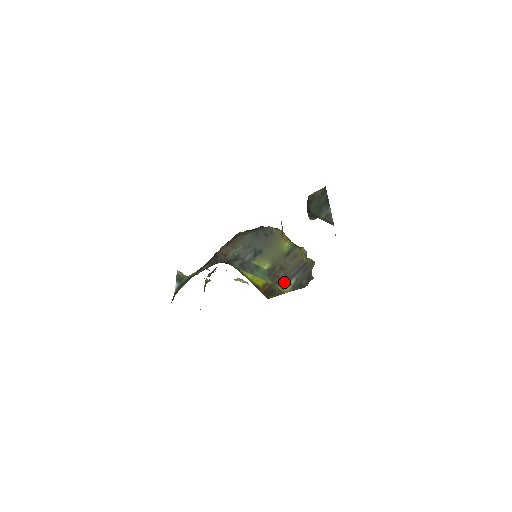
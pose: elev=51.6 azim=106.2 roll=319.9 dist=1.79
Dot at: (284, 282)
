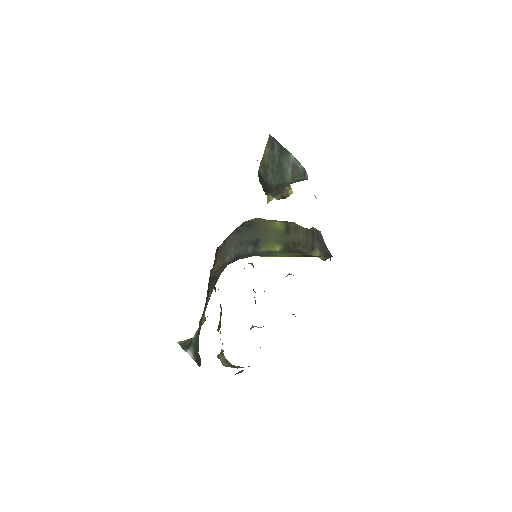
Dot at: occluded
